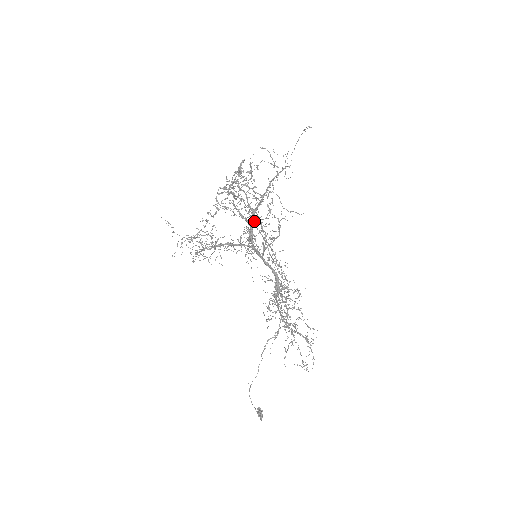
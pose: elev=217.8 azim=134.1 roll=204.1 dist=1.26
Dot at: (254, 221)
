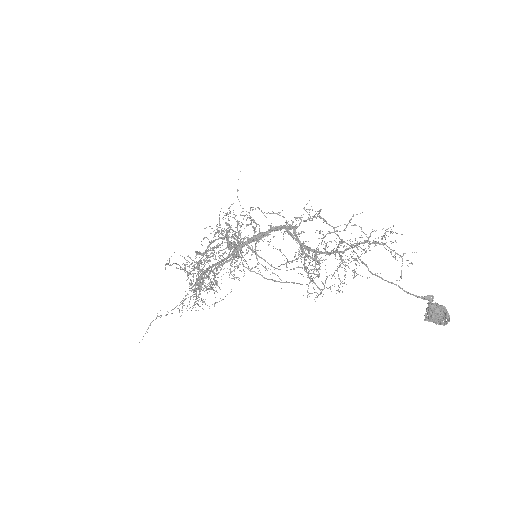
Dot at: (232, 243)
